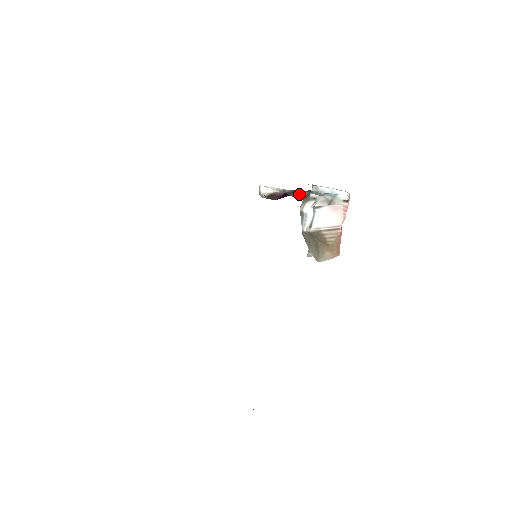
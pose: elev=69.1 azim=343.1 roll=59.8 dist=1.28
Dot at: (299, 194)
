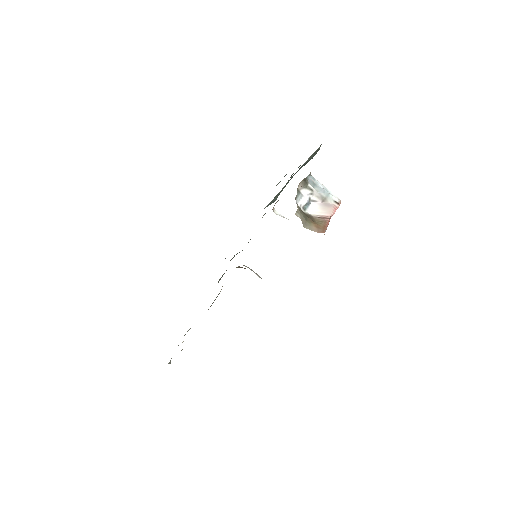
Dot at: occluded
